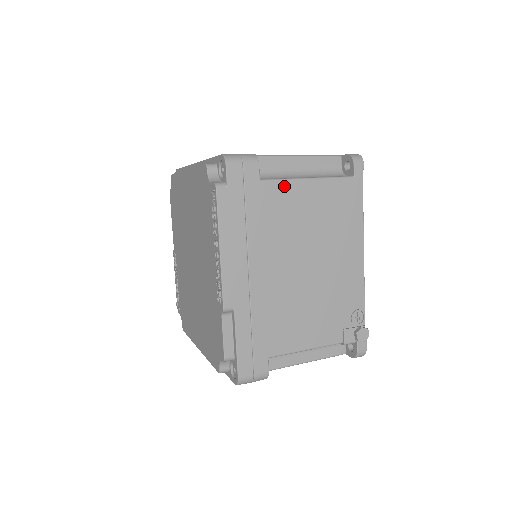
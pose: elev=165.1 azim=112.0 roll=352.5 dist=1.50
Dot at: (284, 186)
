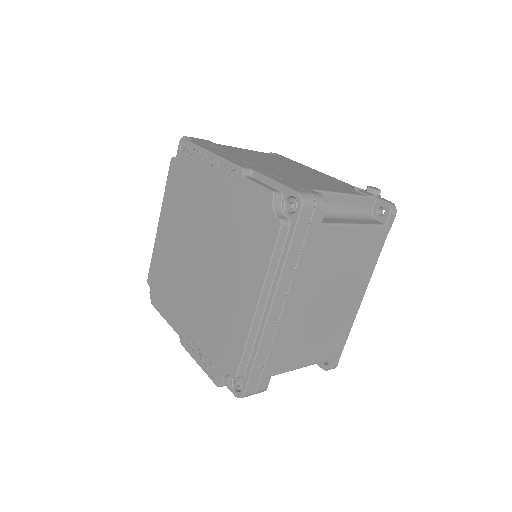
Dot at: occluded
